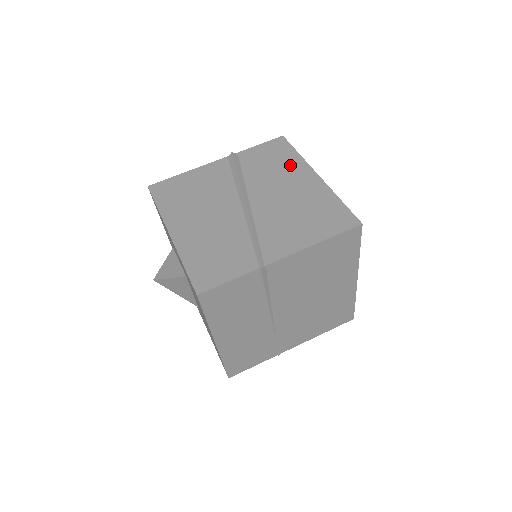
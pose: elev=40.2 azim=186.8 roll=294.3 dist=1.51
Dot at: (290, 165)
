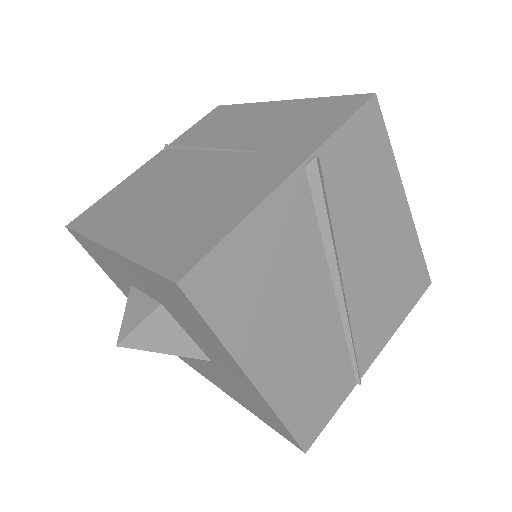
Dot at: (383, 183)
